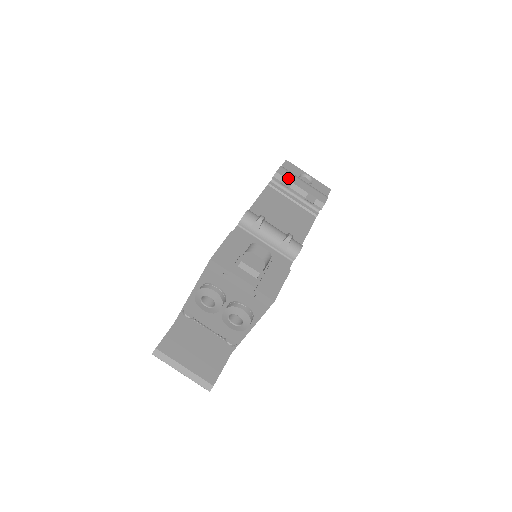
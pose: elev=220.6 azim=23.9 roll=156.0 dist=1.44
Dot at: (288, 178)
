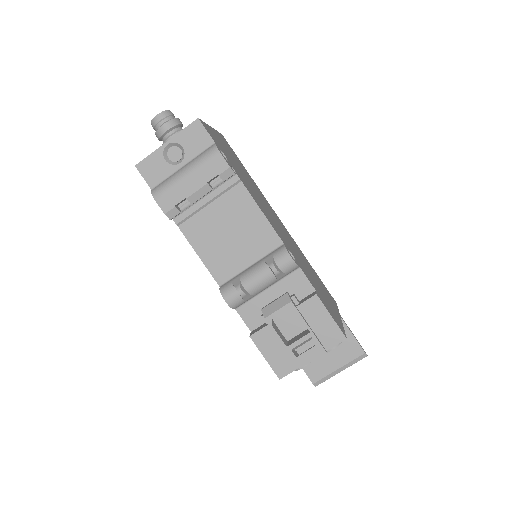
Dot at: (177, 201)
